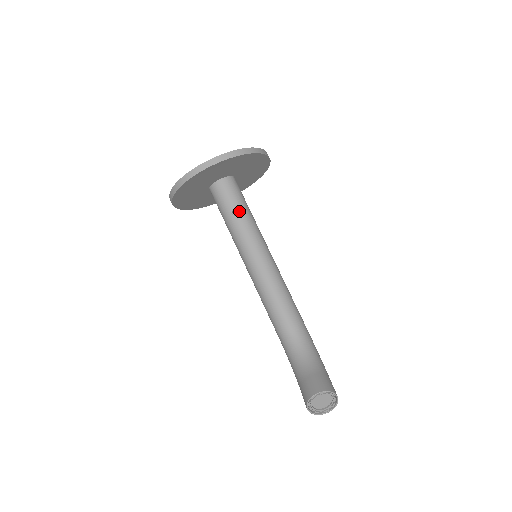
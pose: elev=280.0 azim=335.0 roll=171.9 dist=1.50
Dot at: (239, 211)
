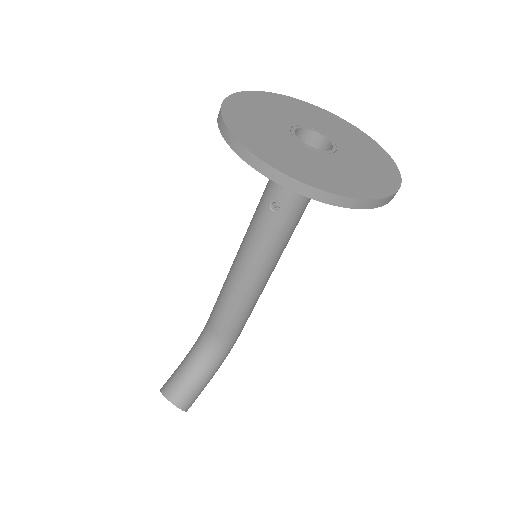
Dot at: (280, 211)
